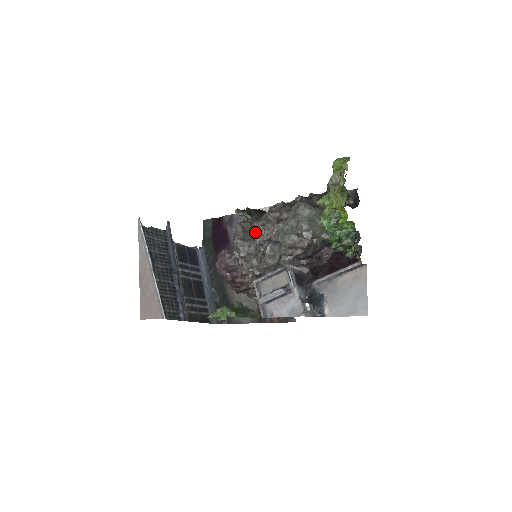
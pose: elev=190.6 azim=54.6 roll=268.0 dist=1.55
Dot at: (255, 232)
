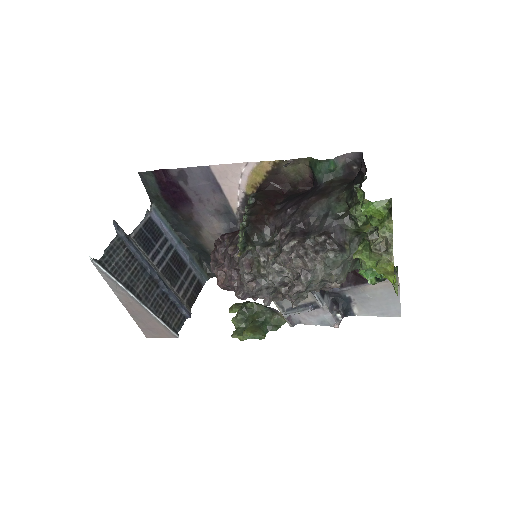
Dot at: (276, 283)
